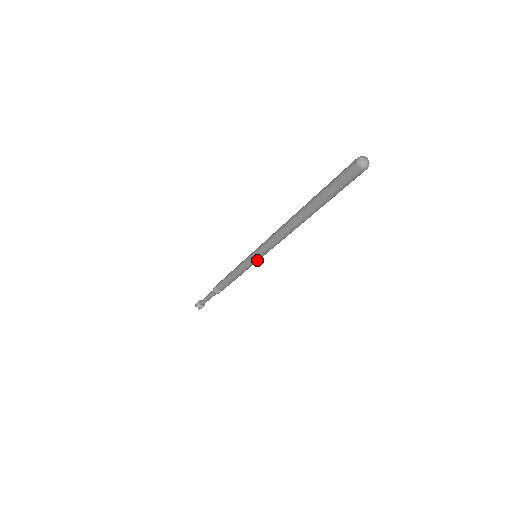
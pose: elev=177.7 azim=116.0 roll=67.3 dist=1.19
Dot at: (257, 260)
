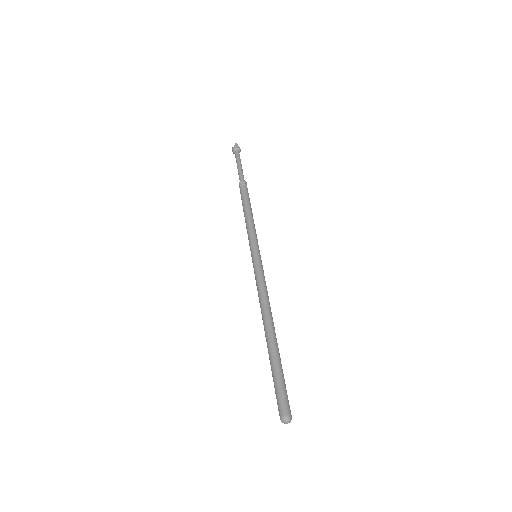
Dot at: occluded
